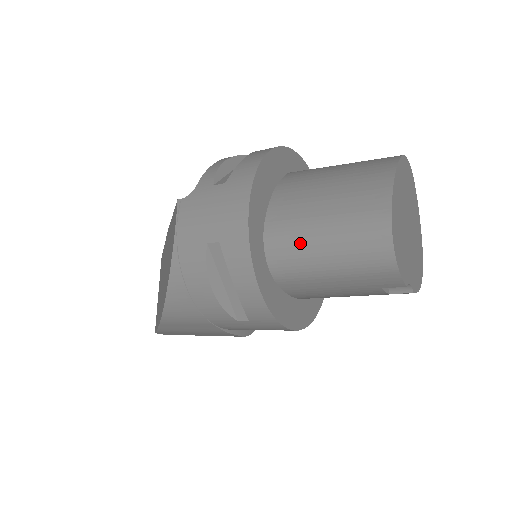
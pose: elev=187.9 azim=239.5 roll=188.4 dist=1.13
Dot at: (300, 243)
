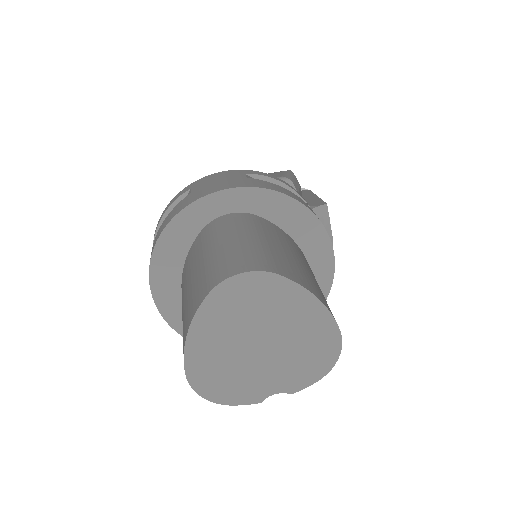
Dot at: occluded
